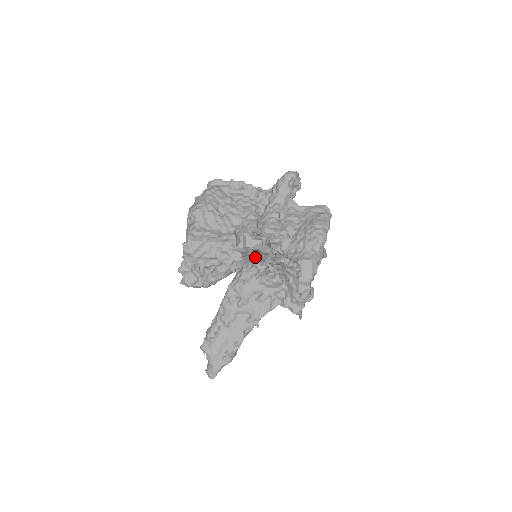
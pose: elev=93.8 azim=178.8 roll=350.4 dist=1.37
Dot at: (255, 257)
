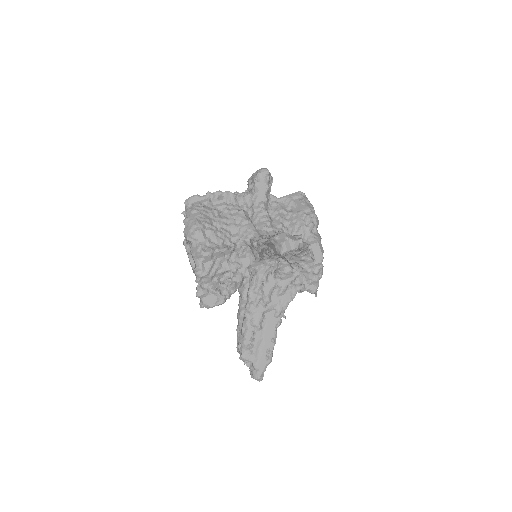
Dot at: occluded
